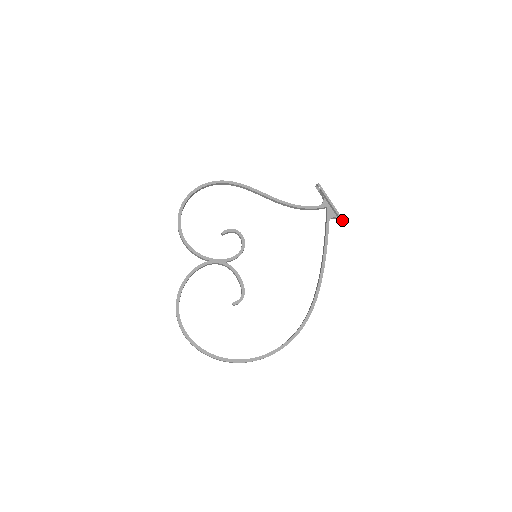
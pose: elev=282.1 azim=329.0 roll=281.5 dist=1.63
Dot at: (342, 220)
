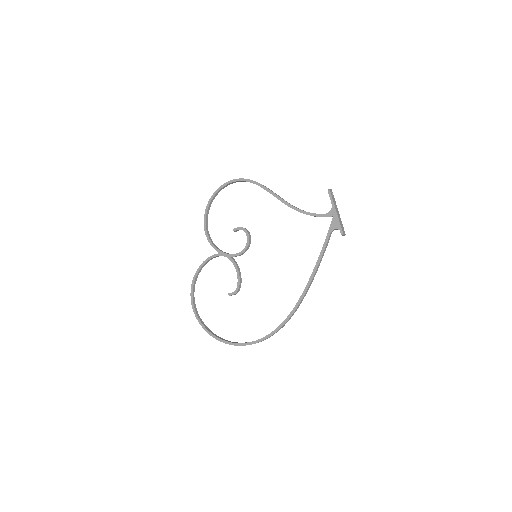
Dot at: (343, 234)
